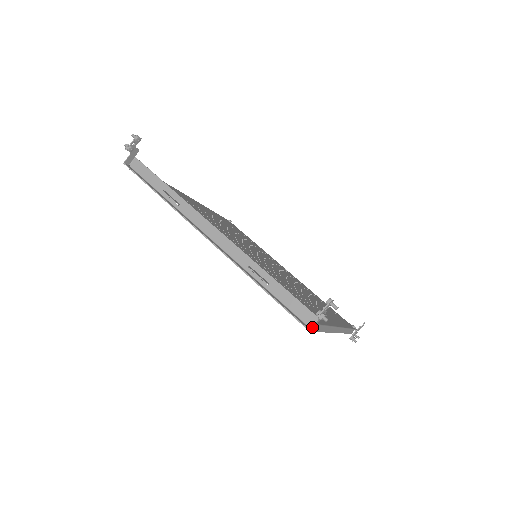
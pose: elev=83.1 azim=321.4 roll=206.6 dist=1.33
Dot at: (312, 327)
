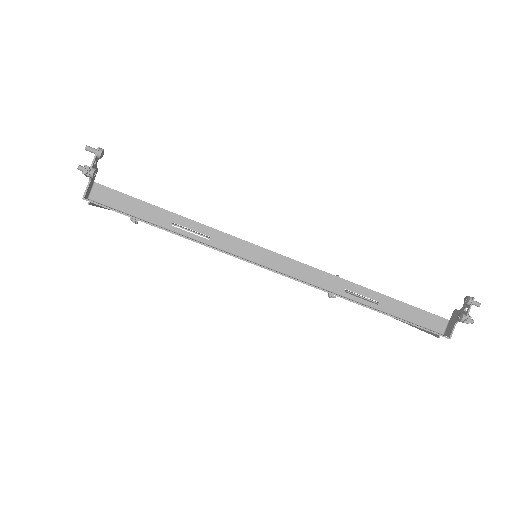
Dot at: (451, 334)
